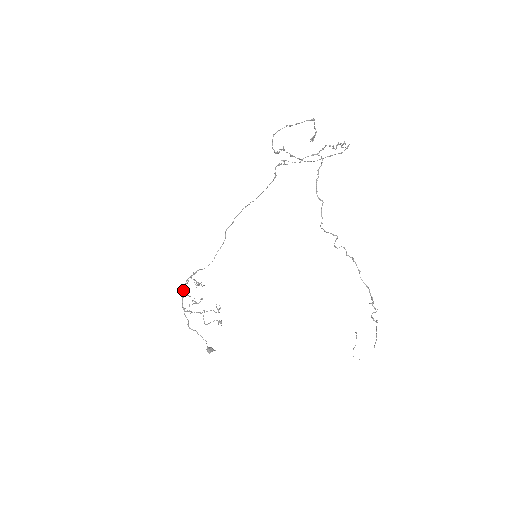
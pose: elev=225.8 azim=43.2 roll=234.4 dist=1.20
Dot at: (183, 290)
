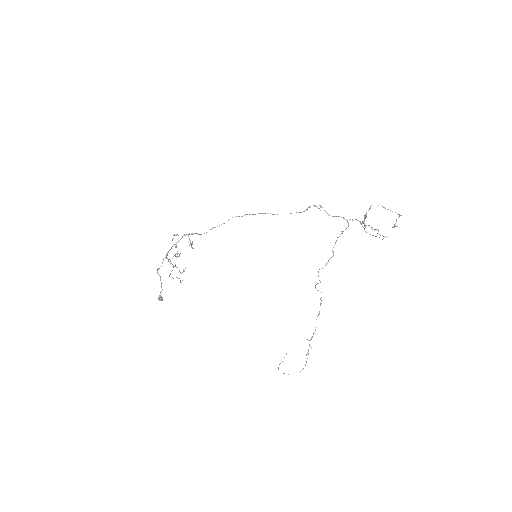
Dot at: occluded
